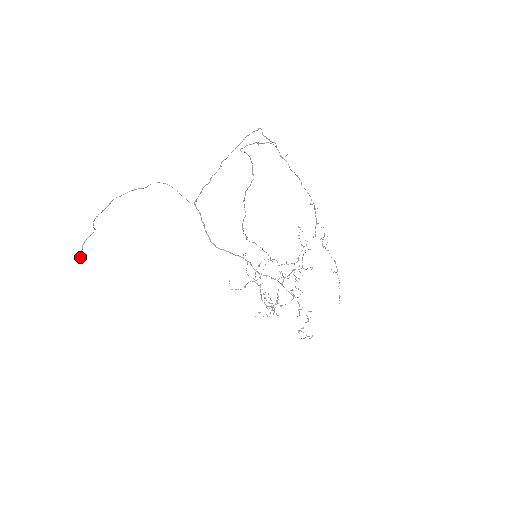
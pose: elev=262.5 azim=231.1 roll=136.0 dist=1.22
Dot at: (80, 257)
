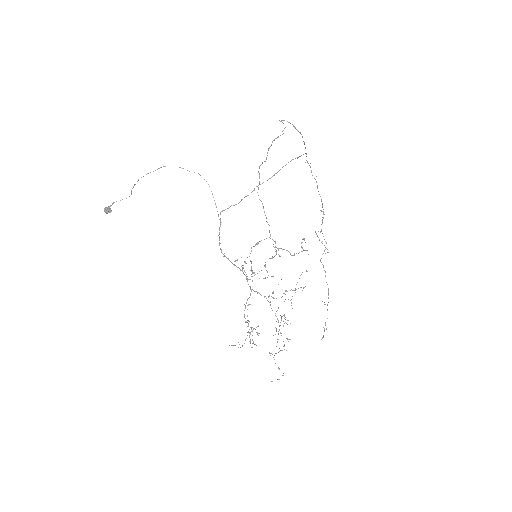
Dot at: (106, 209)
